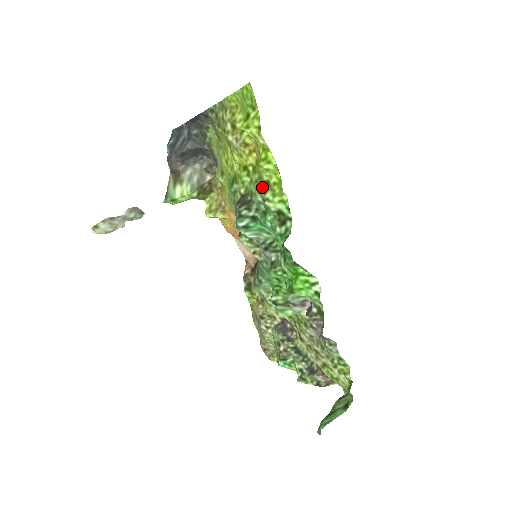
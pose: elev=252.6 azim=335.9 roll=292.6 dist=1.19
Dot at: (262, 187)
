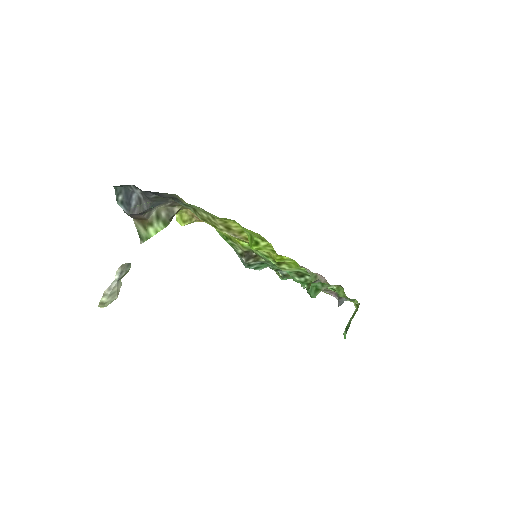
Dot at: (275, 262)
